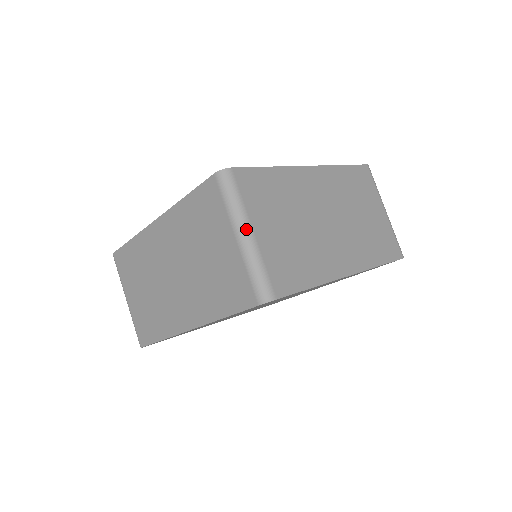
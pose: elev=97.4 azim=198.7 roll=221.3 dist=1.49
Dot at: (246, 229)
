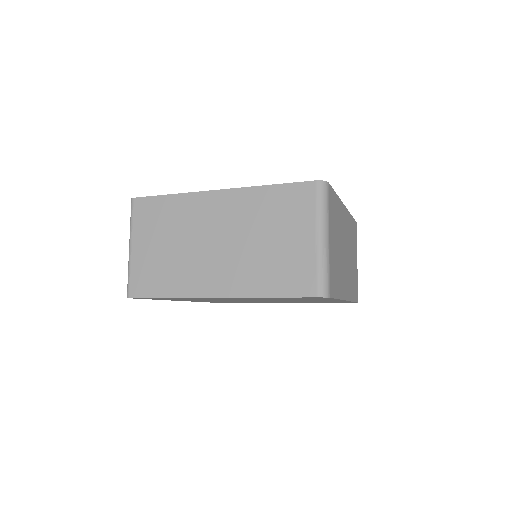
Dot at: (327, 234)
